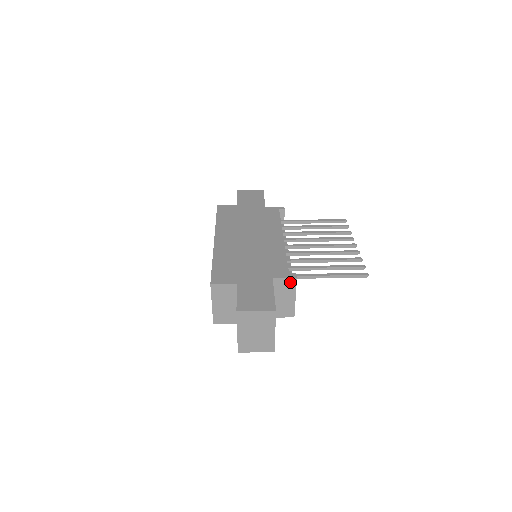
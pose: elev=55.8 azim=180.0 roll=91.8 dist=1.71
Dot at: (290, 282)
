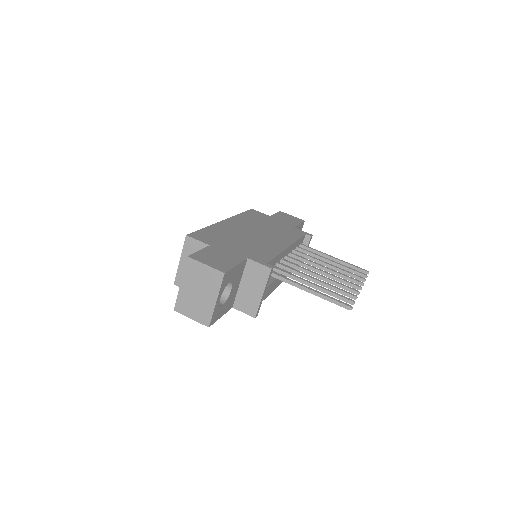
Dot at: (263, 271)
